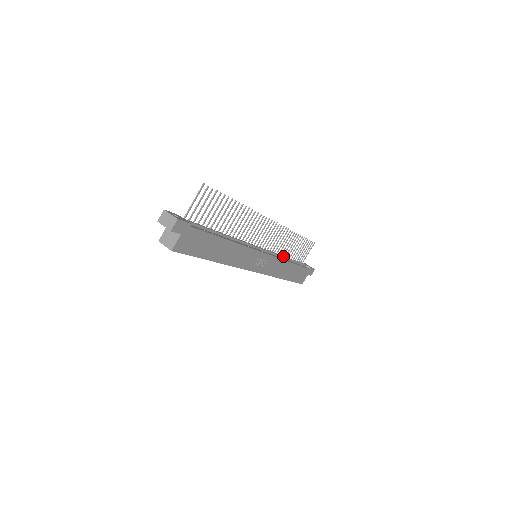
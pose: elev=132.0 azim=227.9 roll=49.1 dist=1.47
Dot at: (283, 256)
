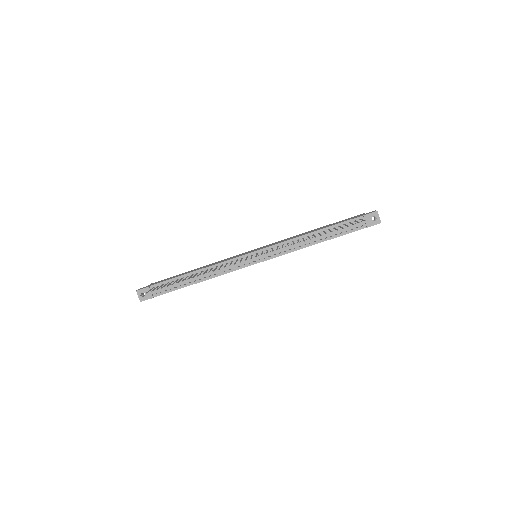
Dot at: (302, 243)
